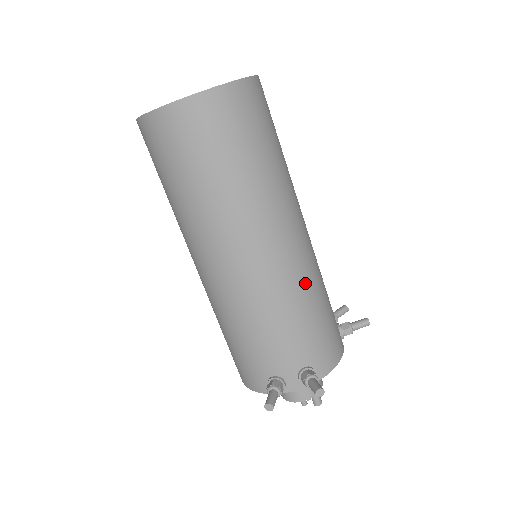
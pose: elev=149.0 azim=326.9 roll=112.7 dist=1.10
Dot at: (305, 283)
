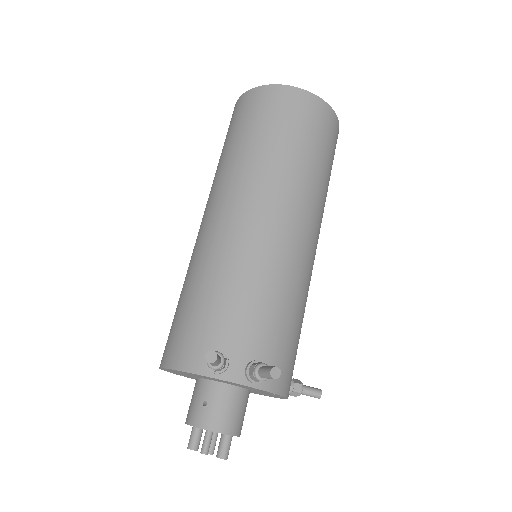
Dot at: (301, 283)
